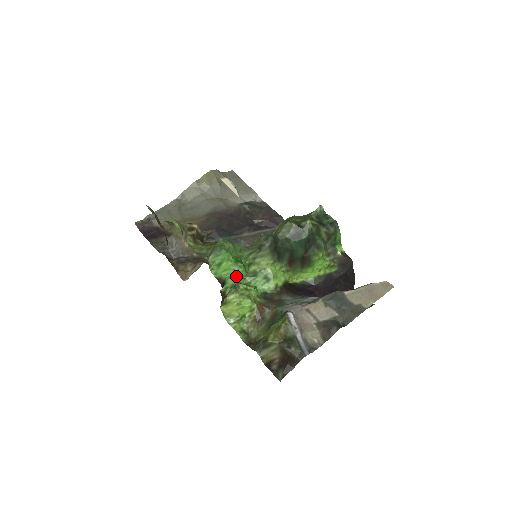
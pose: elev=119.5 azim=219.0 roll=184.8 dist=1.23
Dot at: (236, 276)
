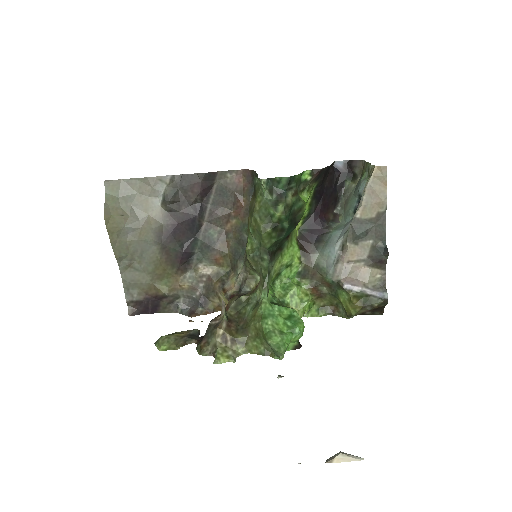
Dot at: (302, 334)
